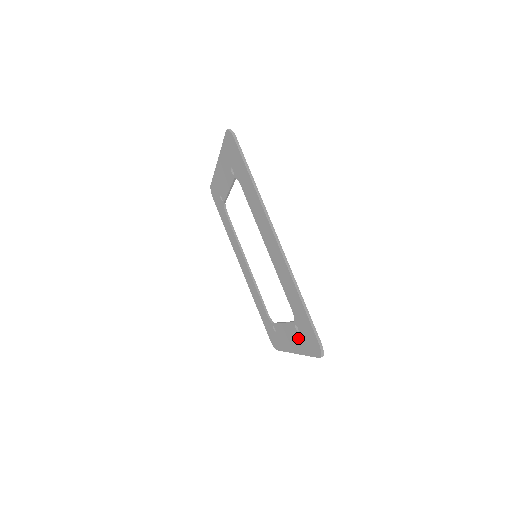
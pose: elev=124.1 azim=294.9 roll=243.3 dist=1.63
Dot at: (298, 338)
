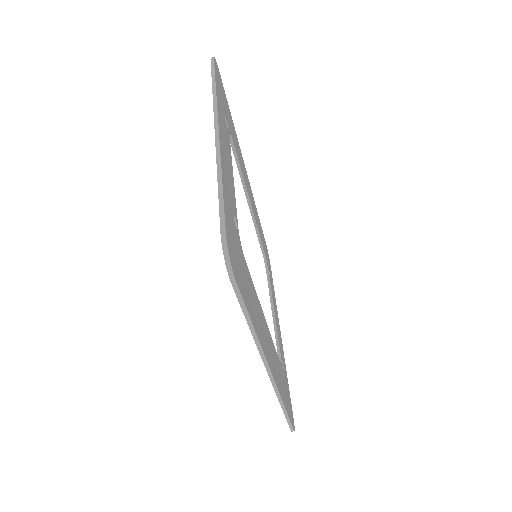
Dot at: occluded
